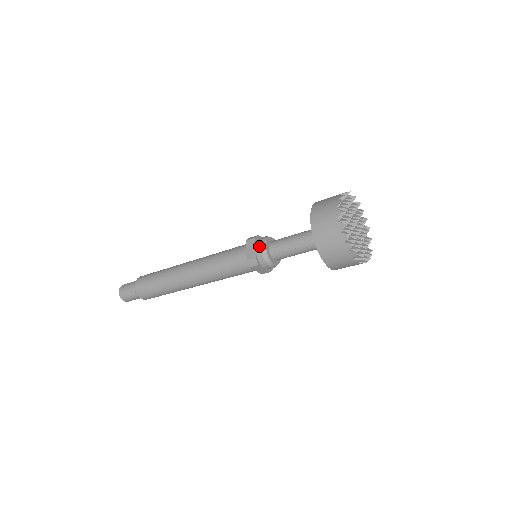
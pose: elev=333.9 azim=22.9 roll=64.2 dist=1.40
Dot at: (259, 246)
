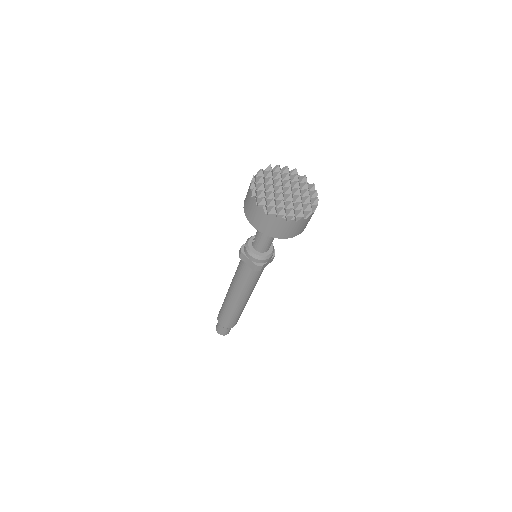
Dot at: occluded
